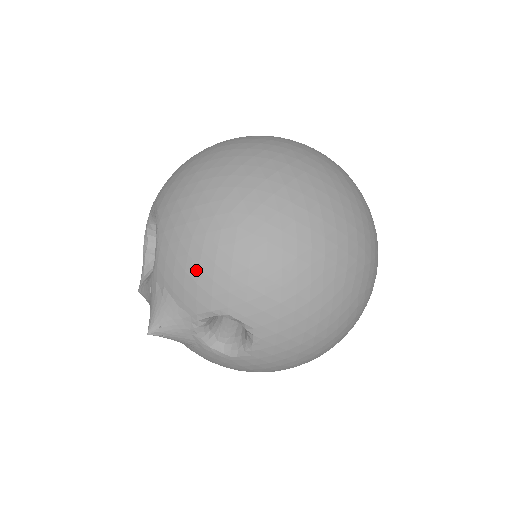
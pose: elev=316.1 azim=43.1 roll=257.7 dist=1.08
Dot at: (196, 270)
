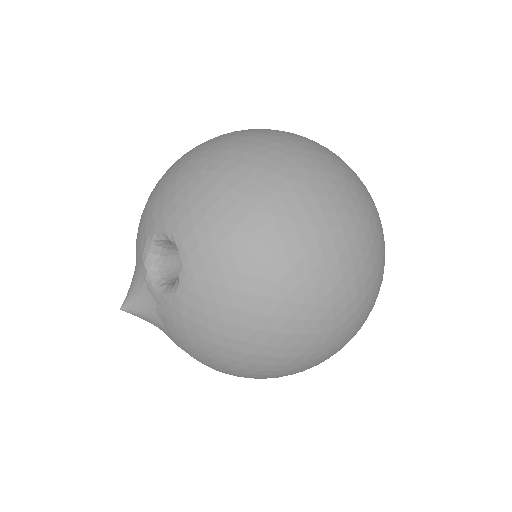
Dot at: (141, 219)
